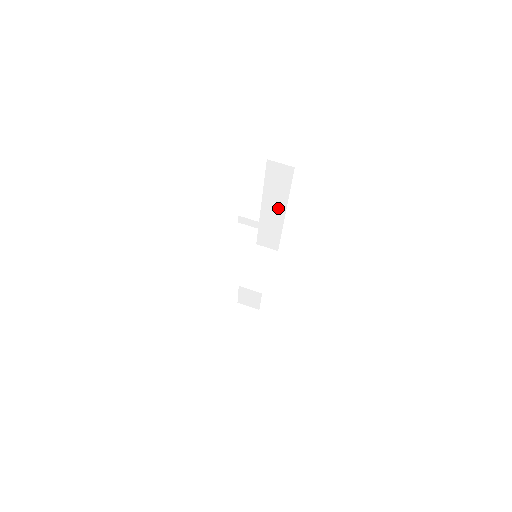
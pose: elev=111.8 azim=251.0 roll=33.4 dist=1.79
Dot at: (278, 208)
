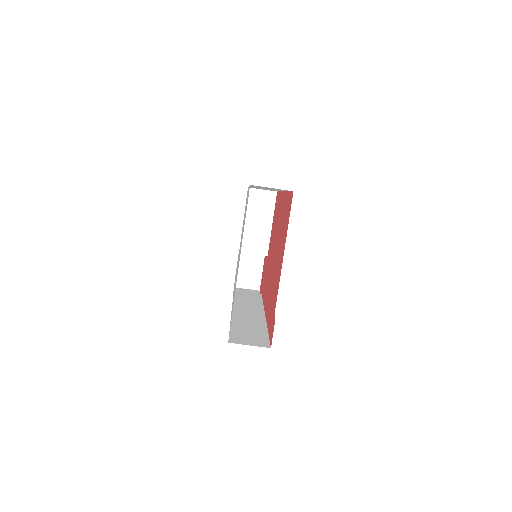
Dot at: occluded
